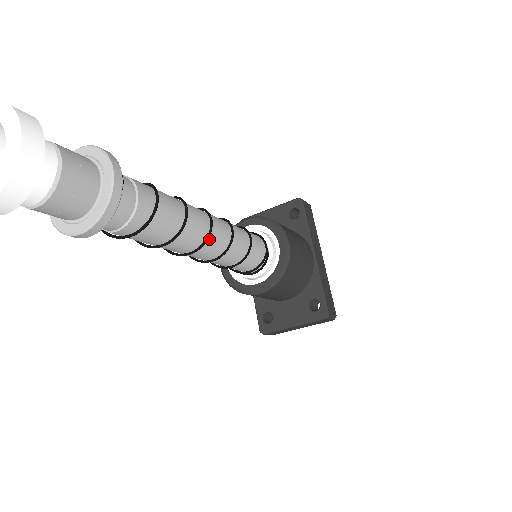
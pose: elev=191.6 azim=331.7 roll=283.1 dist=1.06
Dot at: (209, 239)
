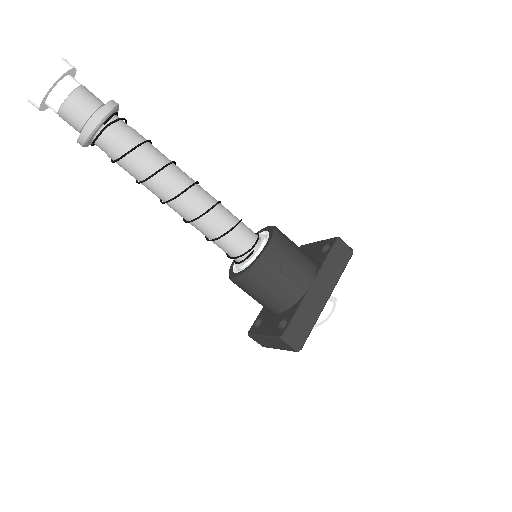
Dot at: (181, 198)
